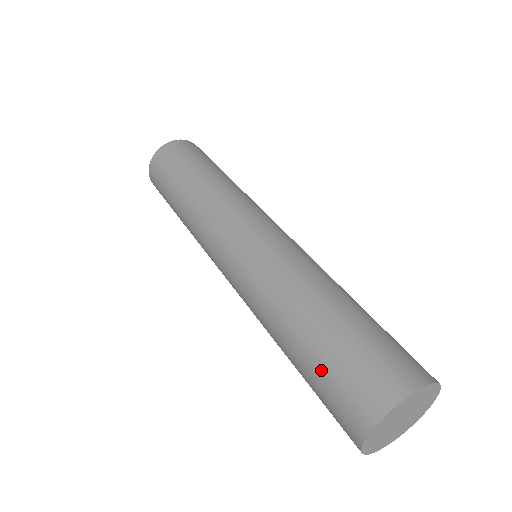
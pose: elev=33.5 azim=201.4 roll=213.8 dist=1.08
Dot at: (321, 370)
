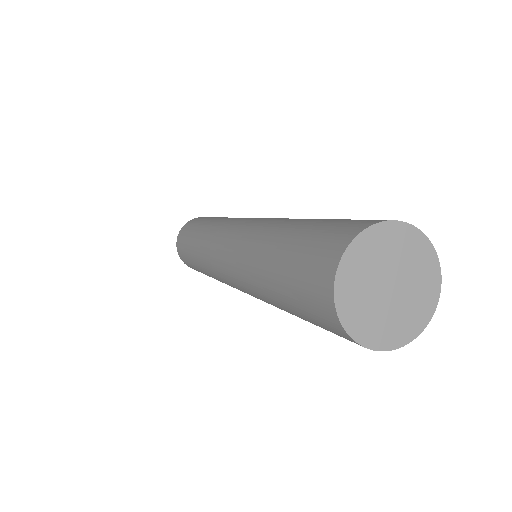
Dot at: (290, 293)
